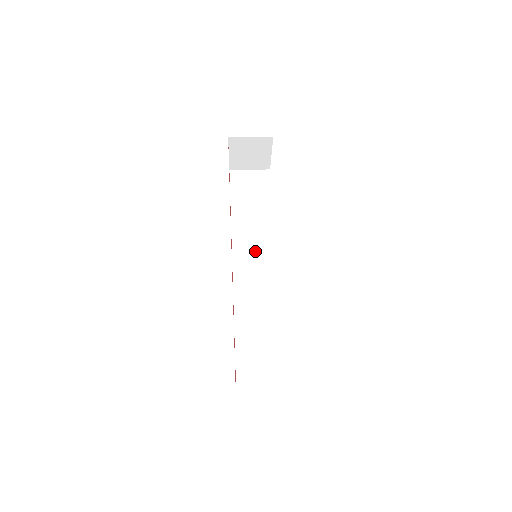
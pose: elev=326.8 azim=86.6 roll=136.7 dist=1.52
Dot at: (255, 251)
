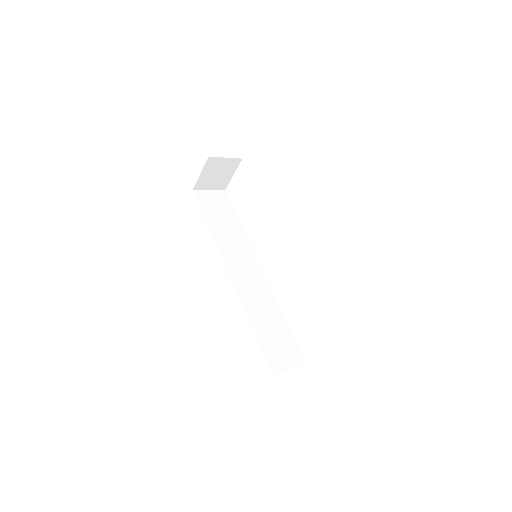
Dot at: (240, 257)
